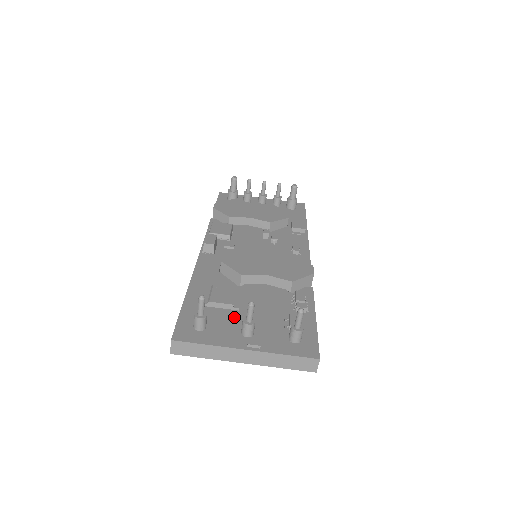
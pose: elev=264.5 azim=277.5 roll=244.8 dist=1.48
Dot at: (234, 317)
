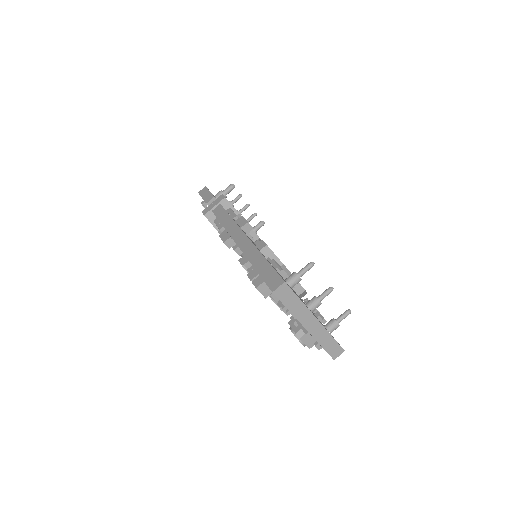
Dot at: occluded
